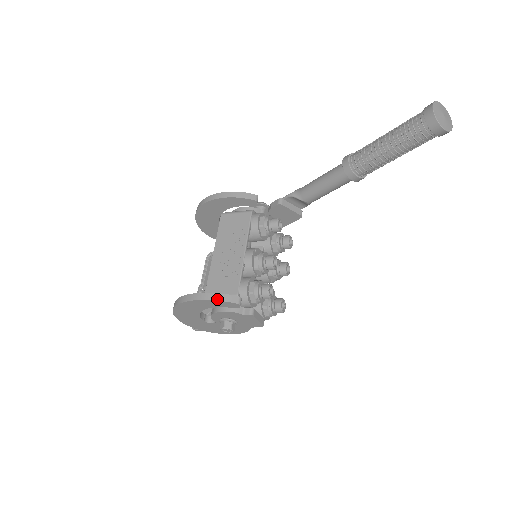
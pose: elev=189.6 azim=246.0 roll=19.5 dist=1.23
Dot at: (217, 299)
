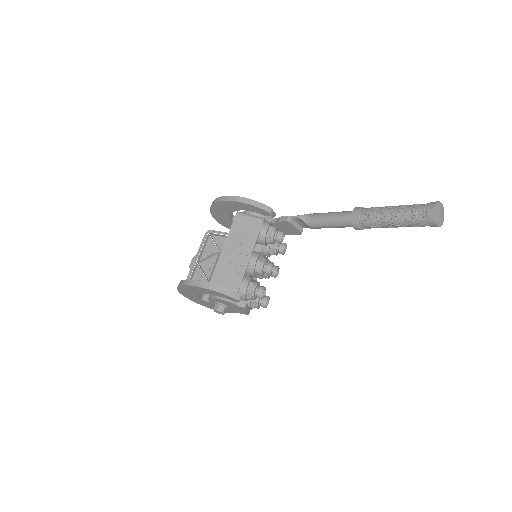
Dot at: (223, 293)
